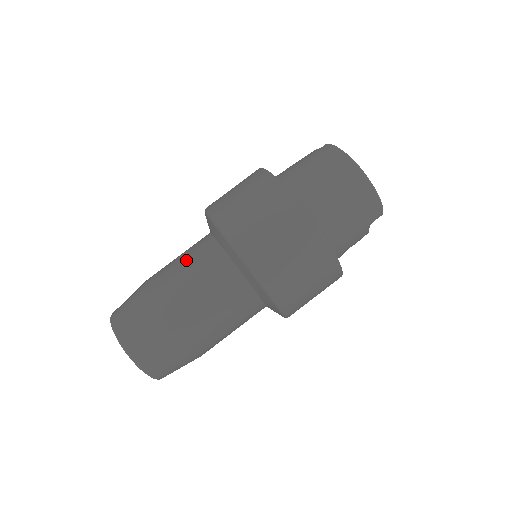
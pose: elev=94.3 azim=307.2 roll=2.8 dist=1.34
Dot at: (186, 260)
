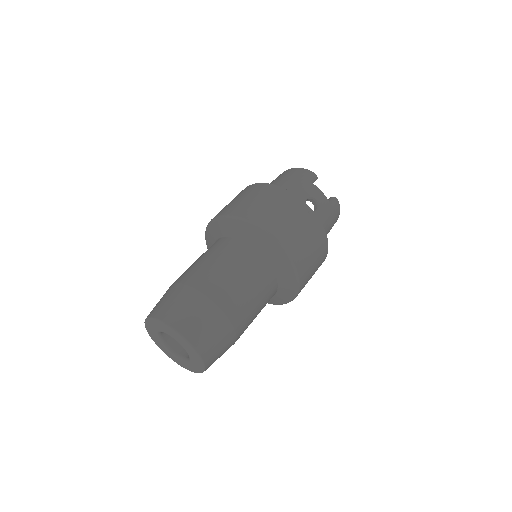
Dot at: occluded
